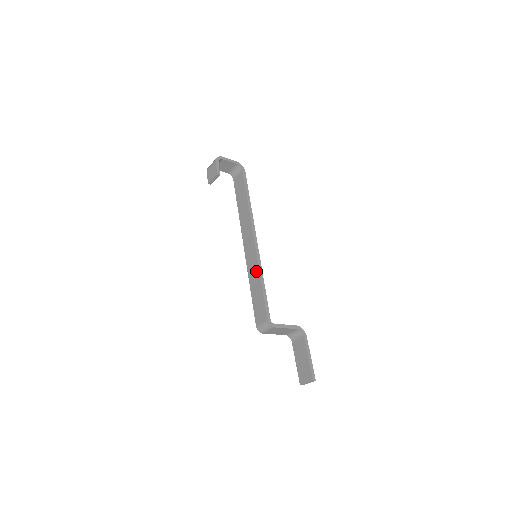
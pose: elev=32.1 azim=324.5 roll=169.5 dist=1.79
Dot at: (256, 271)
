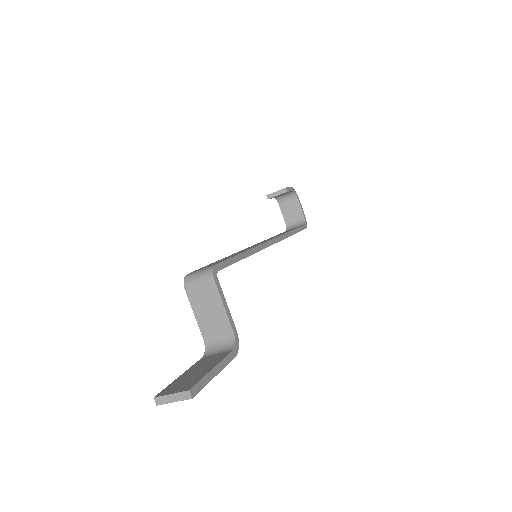
Dot at: (247, 249)
